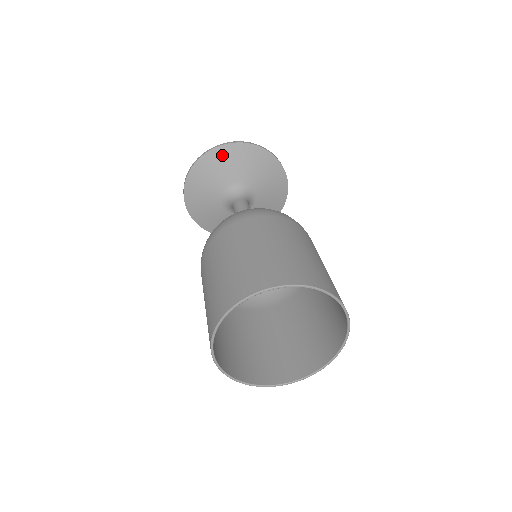
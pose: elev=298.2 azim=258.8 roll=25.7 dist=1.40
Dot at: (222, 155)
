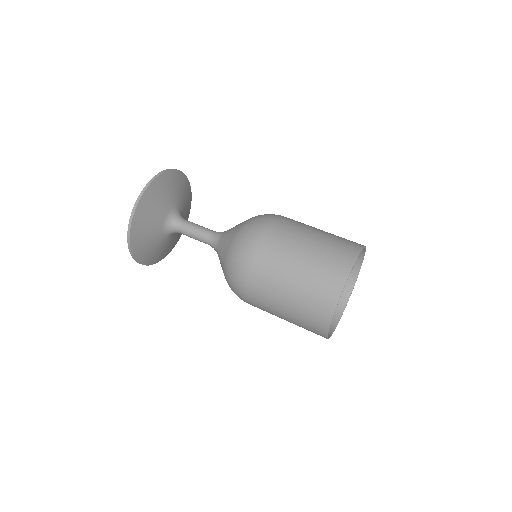
Dot at: (143, 210)
